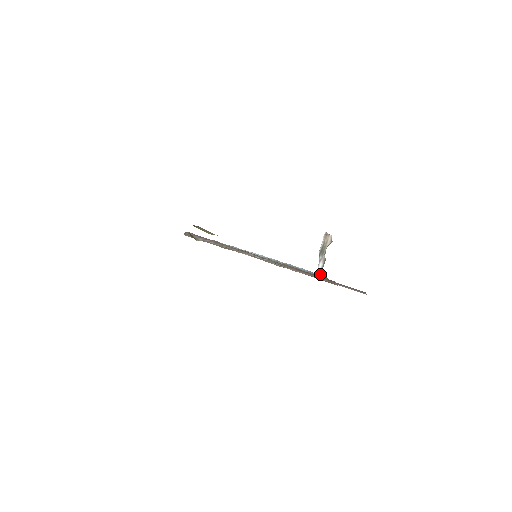
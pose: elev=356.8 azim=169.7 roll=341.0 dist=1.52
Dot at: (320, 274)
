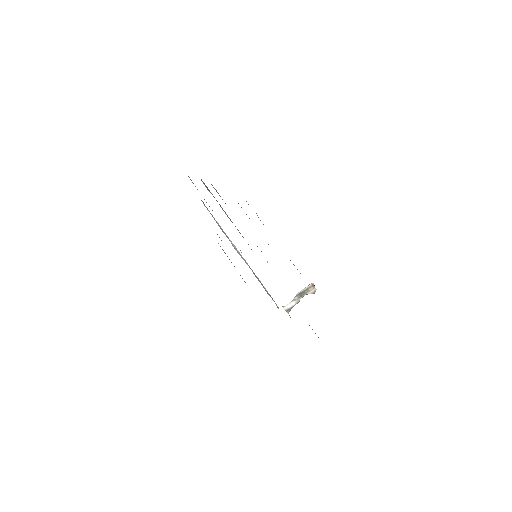
Dot at: (288, 310)
